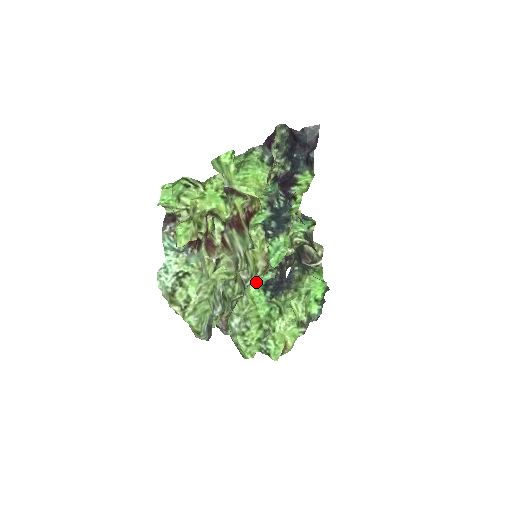
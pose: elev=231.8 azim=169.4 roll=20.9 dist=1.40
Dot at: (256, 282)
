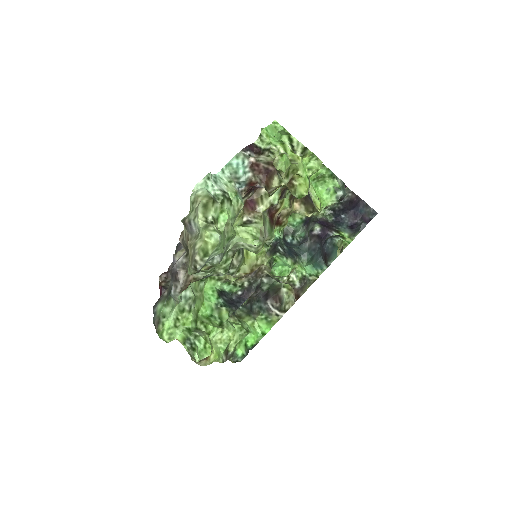
Dot at: (215, 282)
